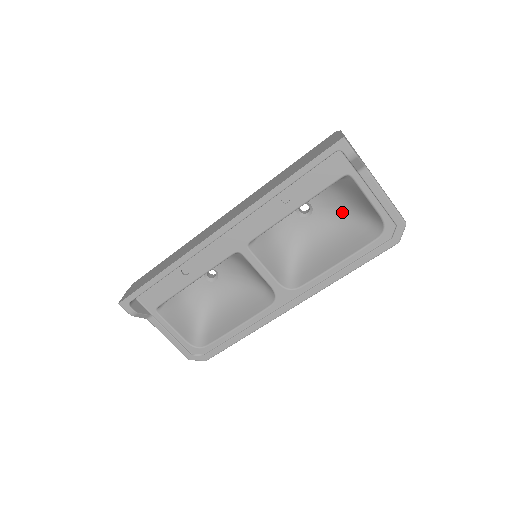
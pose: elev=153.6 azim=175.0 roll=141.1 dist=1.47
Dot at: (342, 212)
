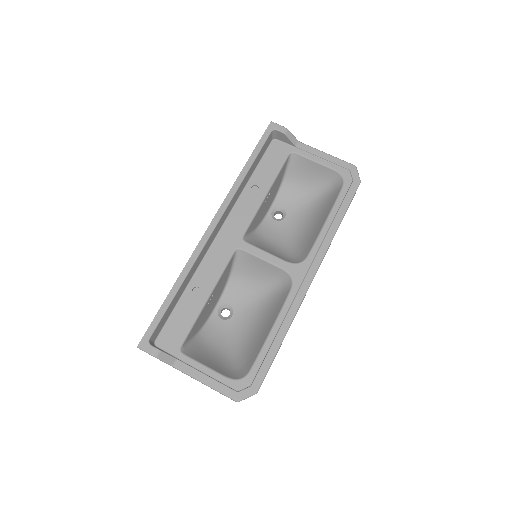
Dot at: (308, 198)
